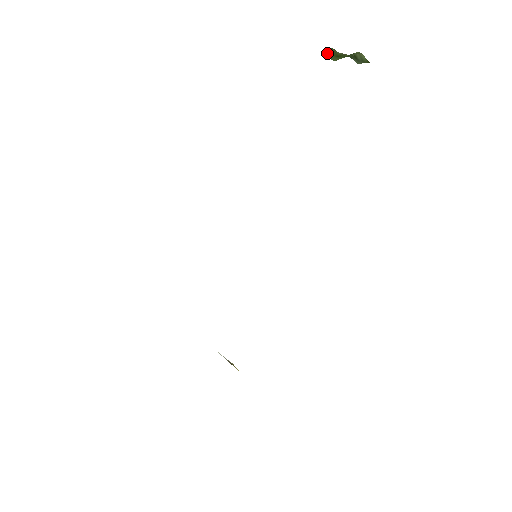
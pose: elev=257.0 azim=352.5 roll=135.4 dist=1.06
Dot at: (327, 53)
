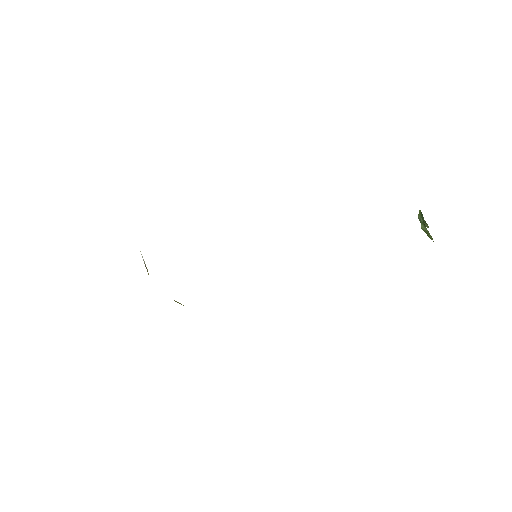
Dot at: (427, 231)
